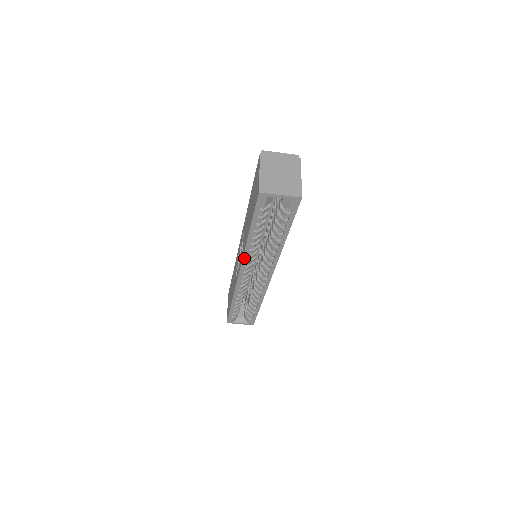
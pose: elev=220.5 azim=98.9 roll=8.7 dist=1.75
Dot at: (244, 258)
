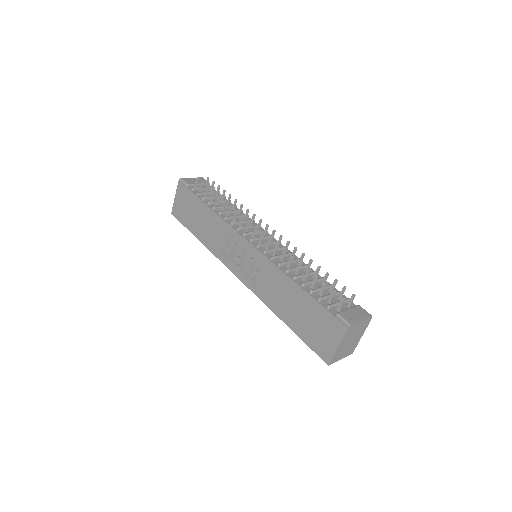
Dot at: (257, 295)
